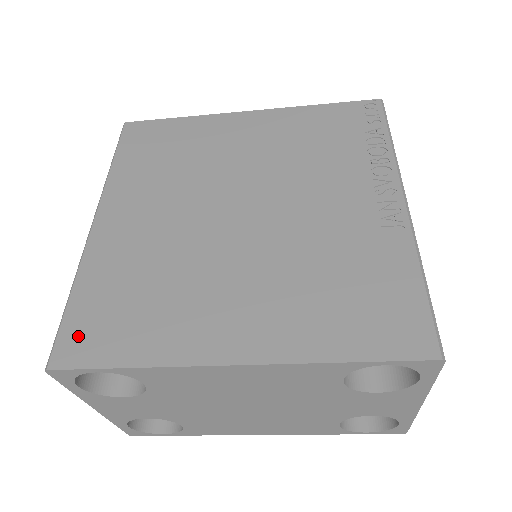
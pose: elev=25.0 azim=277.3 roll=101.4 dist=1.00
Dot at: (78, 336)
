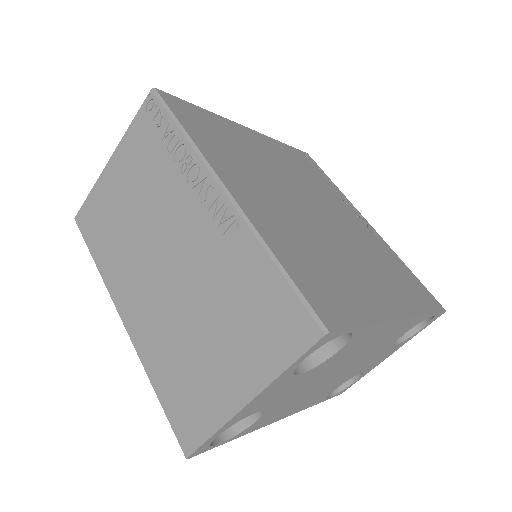
Dot at: (320, 300)
